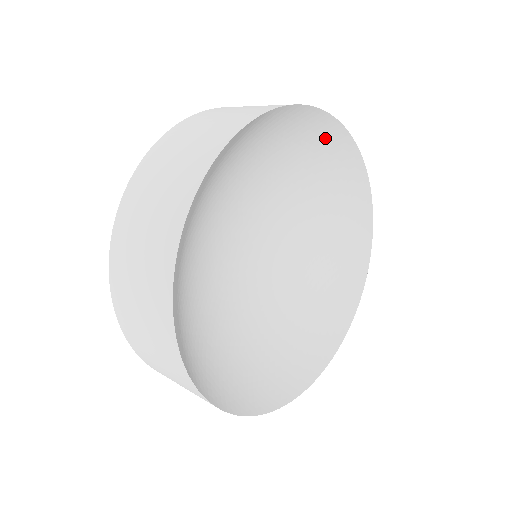
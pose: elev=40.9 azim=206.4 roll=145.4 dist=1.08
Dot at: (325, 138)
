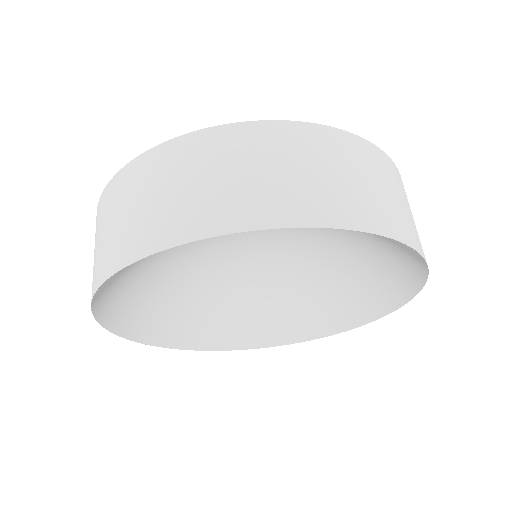
Dot at: (400, 278)
